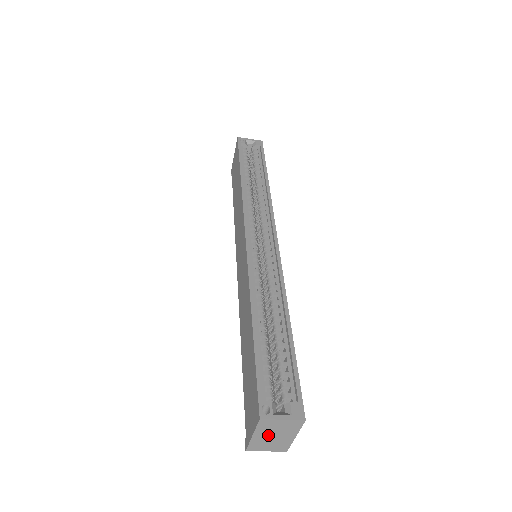
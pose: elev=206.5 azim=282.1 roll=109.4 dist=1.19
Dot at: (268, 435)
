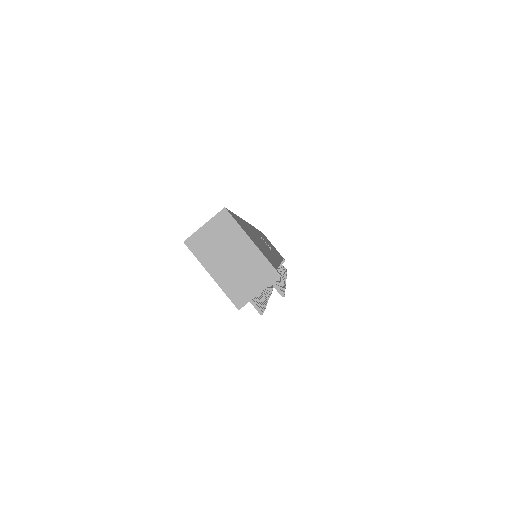
Dot at: (224, 262)
